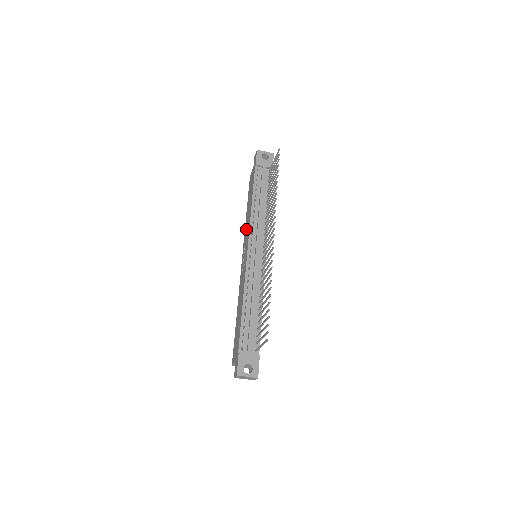
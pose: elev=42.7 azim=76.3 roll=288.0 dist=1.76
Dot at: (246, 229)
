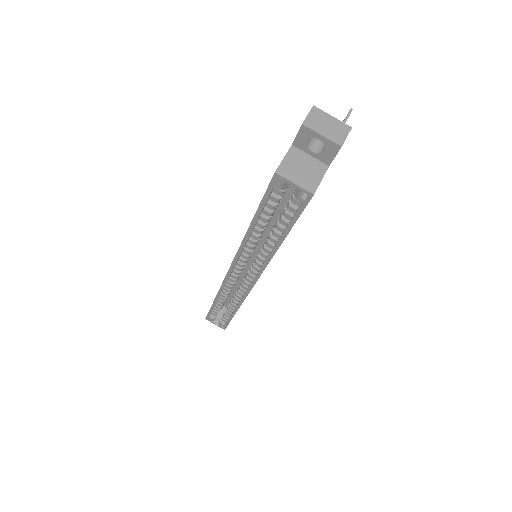
Dot at: occluded
